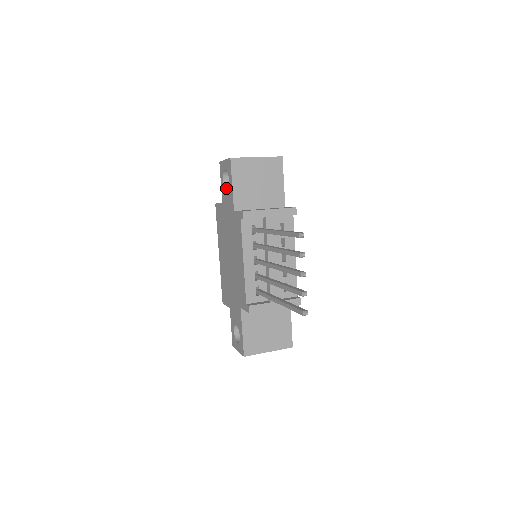
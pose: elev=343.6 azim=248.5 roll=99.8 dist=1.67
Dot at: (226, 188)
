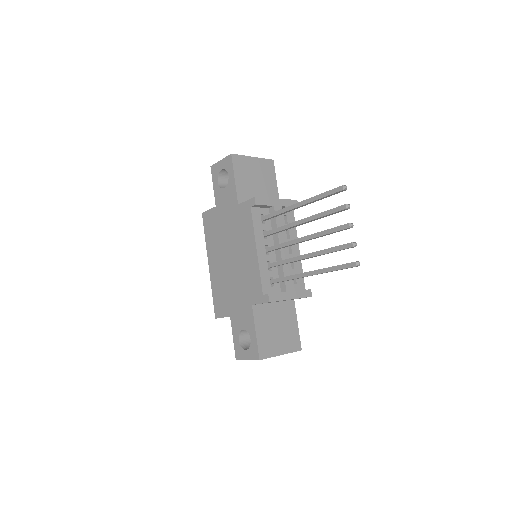
Dot at: (222, 188)
